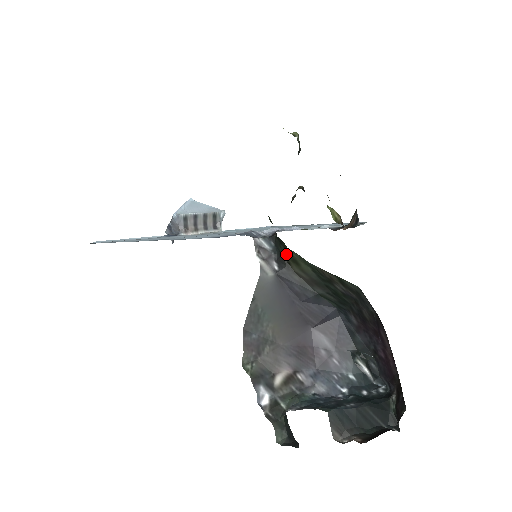
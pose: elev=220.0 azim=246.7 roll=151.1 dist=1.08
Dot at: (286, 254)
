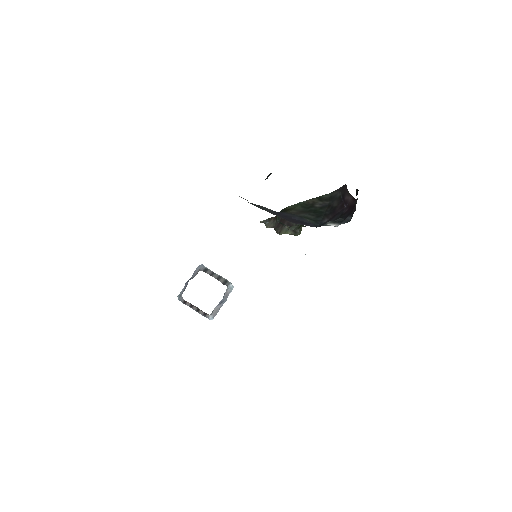
Dot at: (285, 211)
